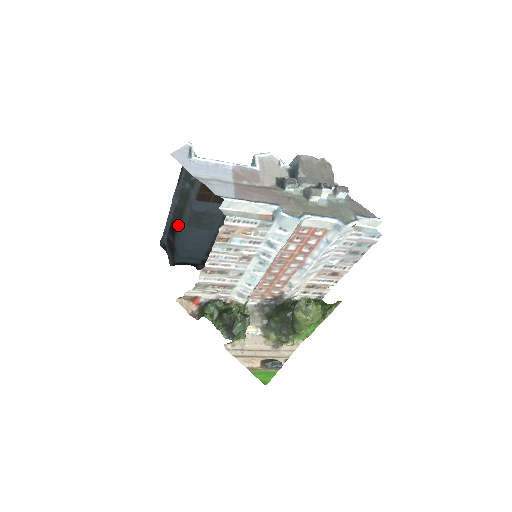
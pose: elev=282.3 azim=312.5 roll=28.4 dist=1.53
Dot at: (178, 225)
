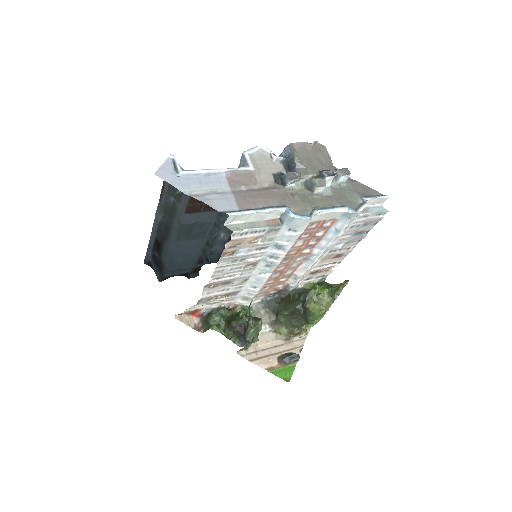
Dot at: (164, 241)
